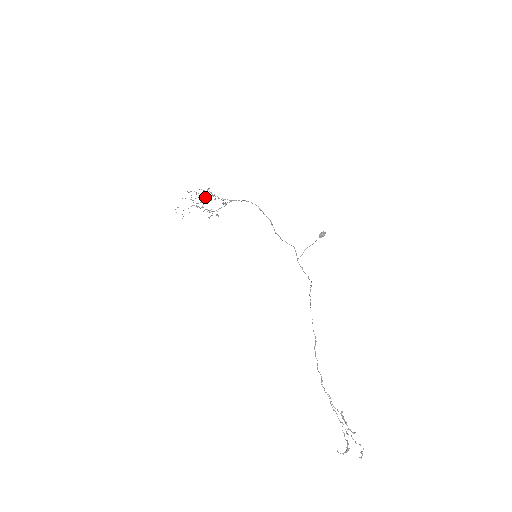
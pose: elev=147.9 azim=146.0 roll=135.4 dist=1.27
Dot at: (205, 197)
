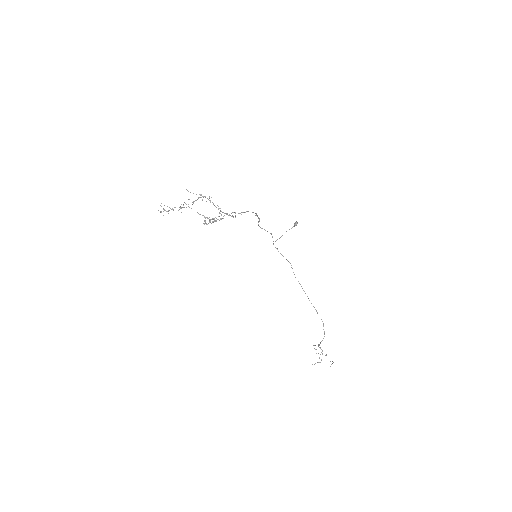
Dot at: (220, 219)
